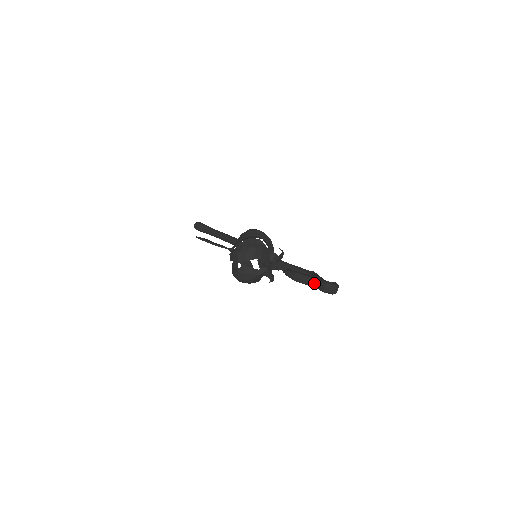
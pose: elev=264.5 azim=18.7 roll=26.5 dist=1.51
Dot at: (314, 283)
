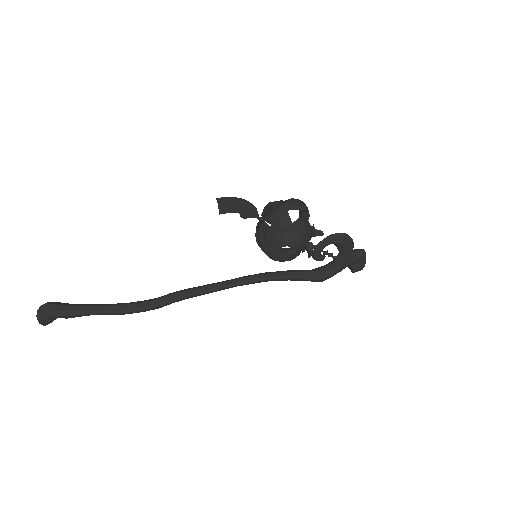
Dot at: (352, 250)
